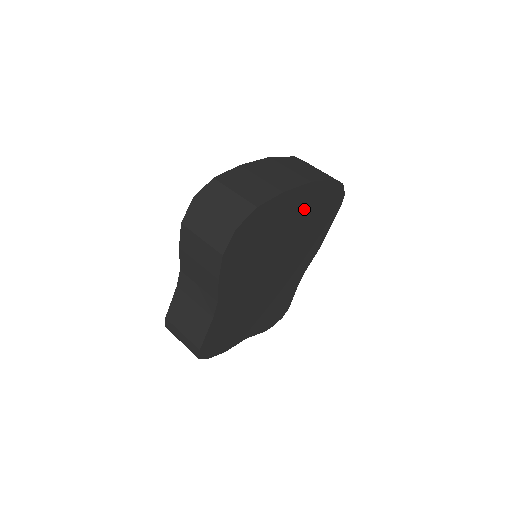
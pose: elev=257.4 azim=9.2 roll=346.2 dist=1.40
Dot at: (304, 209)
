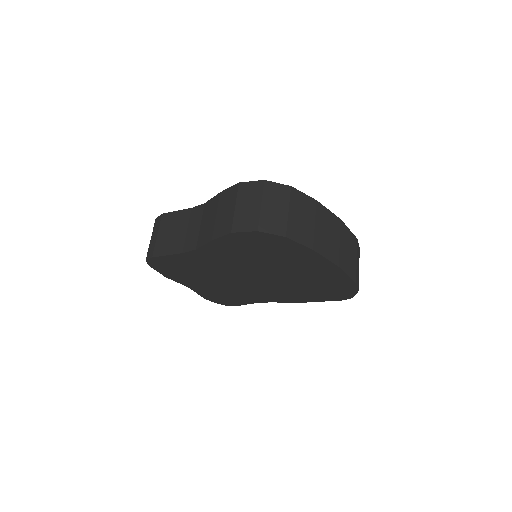
Dot at: (315, 273)
